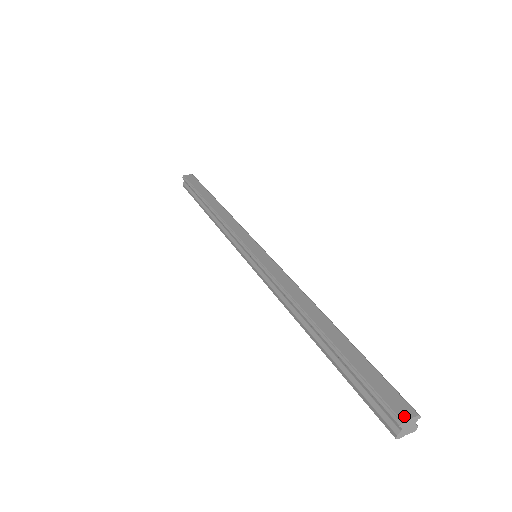
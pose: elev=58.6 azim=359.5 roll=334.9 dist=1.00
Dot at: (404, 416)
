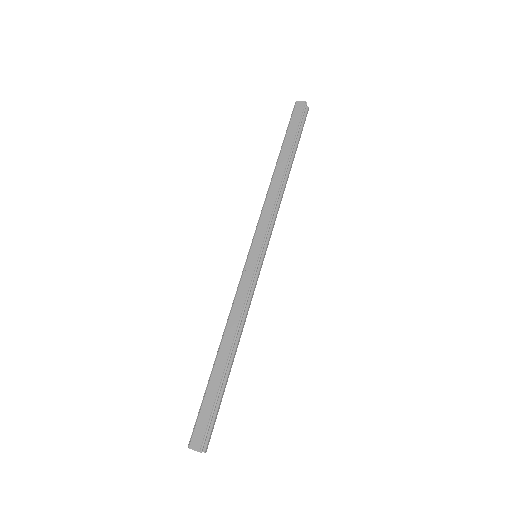
Dot at: (192, 446)
